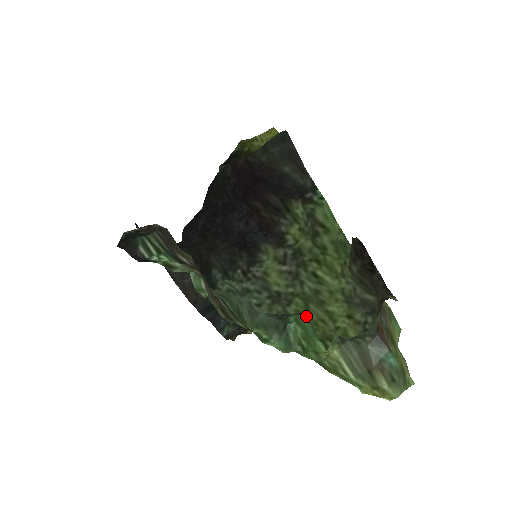
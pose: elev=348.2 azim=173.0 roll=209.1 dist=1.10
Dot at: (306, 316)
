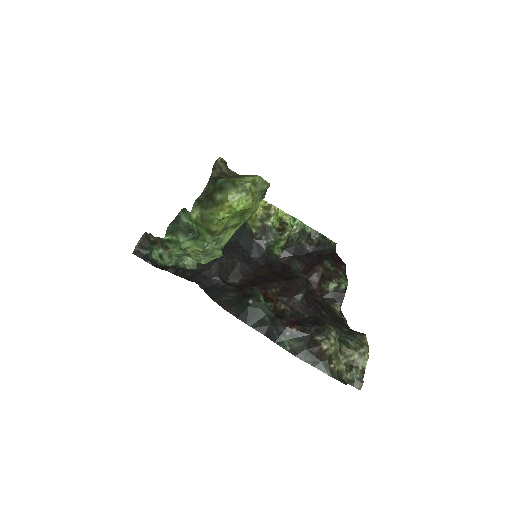
Dot at: occluded
